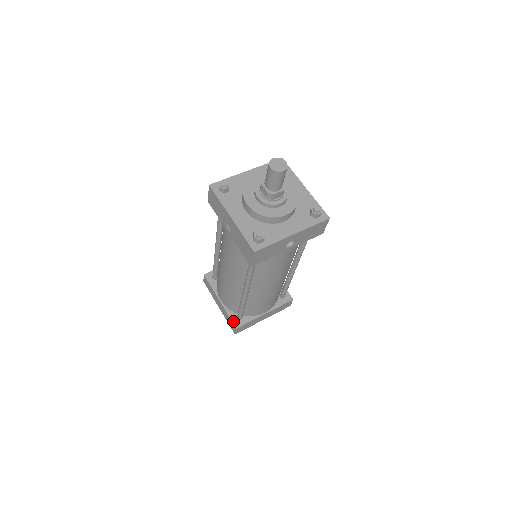
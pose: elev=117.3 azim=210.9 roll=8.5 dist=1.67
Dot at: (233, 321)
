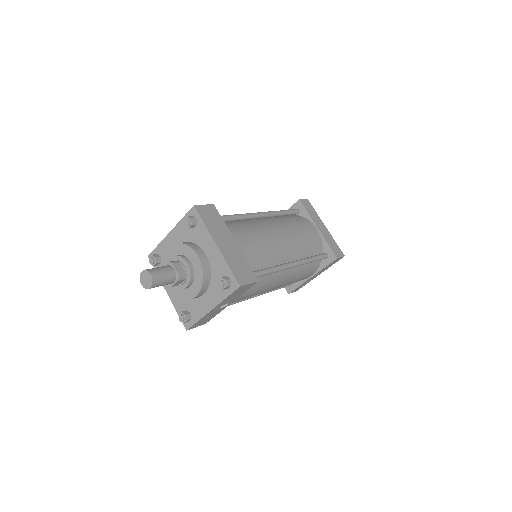
Dot at: (285, 287)
